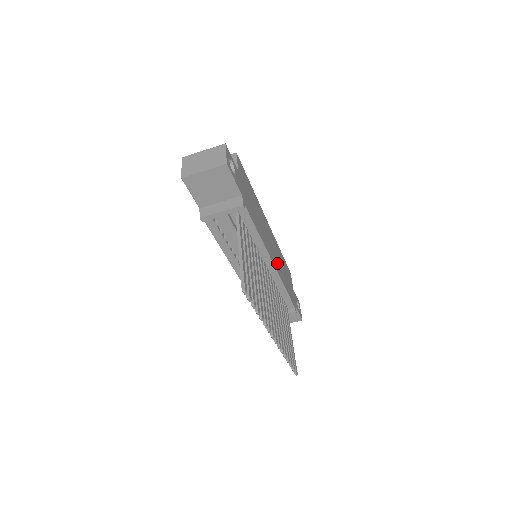
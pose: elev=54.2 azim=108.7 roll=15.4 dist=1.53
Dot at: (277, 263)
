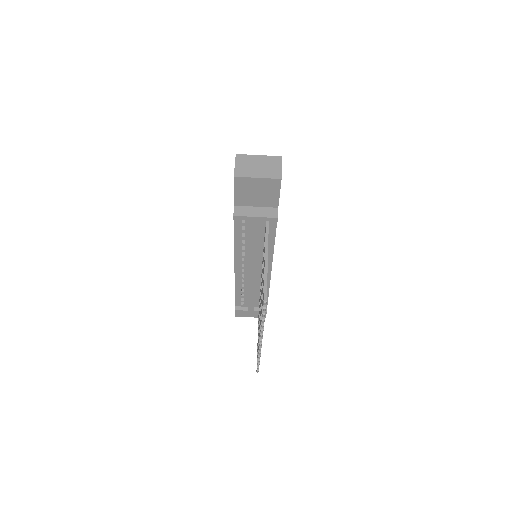
Dot at: occluded
